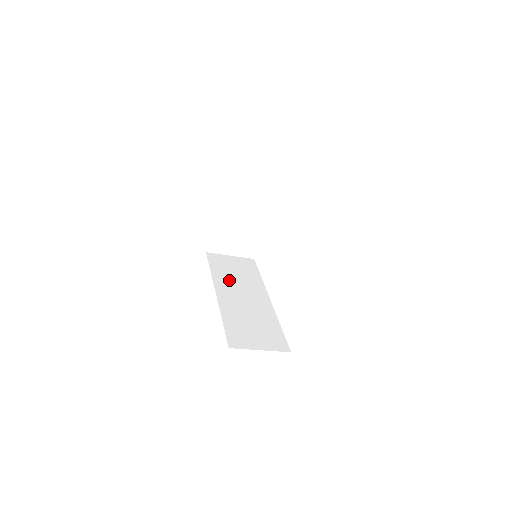
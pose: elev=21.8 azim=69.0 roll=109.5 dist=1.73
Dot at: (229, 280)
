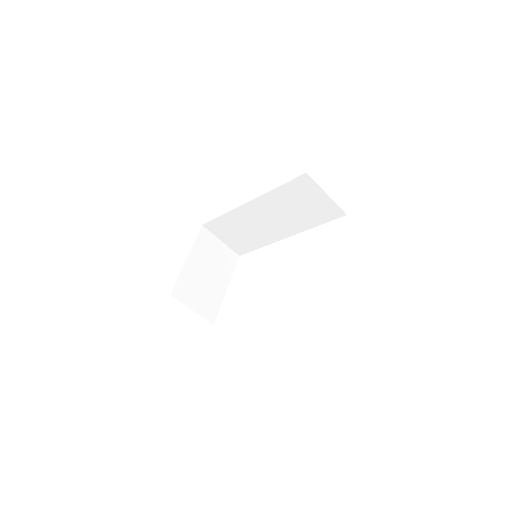
Dot at: occluded
